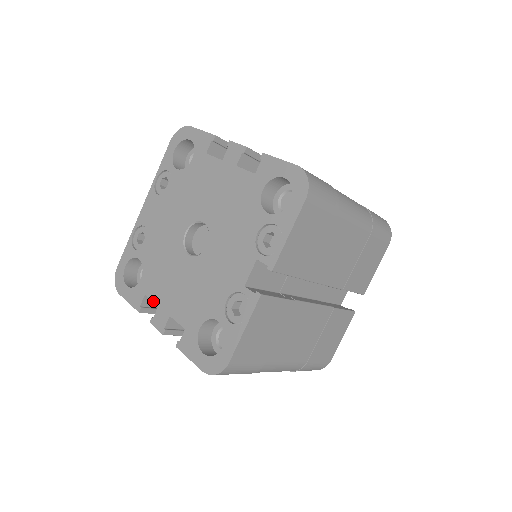
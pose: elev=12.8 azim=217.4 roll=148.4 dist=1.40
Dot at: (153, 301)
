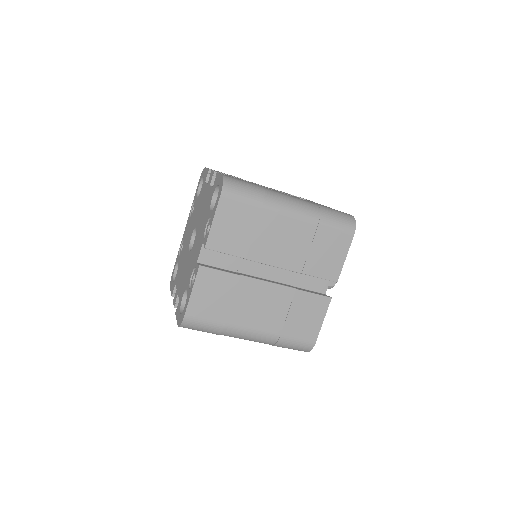
Dot at: (176, 287)
